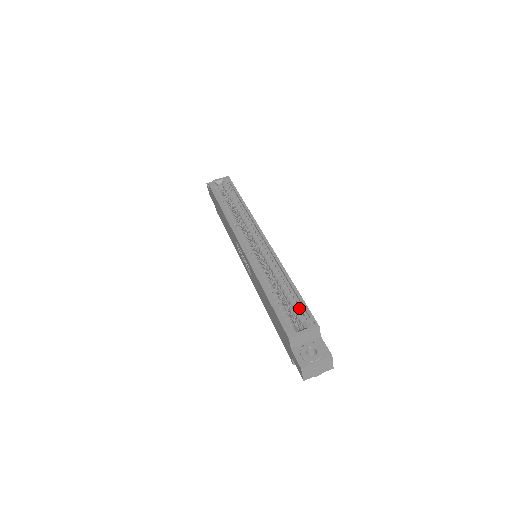
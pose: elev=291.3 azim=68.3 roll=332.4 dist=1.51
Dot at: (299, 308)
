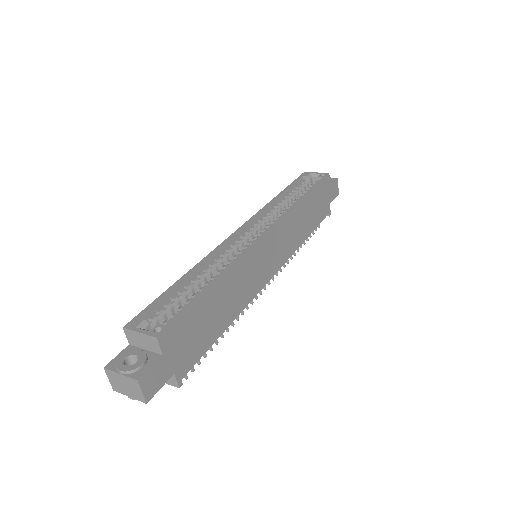
Dot at: occluded
